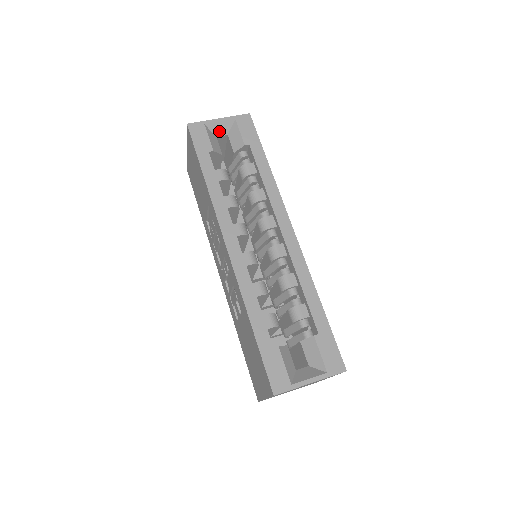
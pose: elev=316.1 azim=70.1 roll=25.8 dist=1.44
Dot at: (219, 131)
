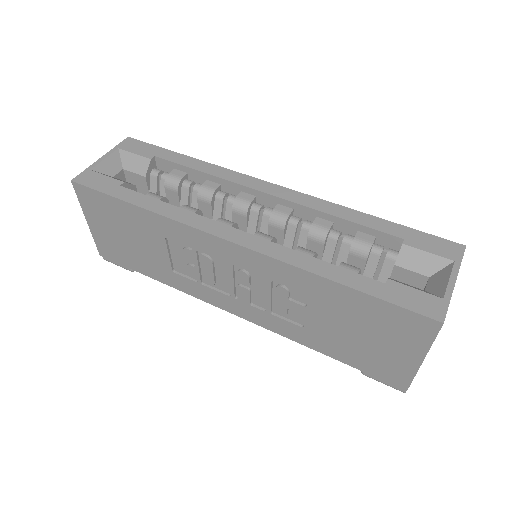
Dot at: (111, 169)
